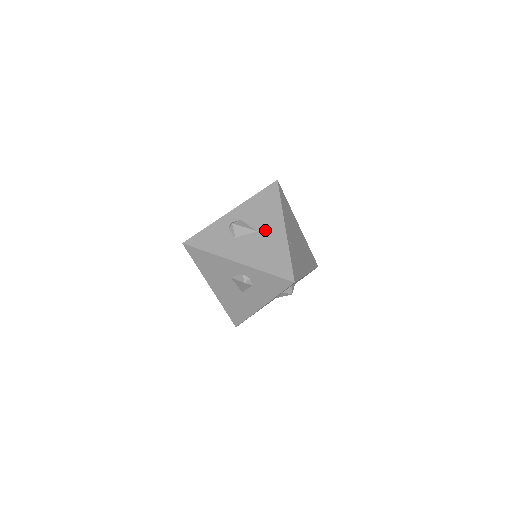
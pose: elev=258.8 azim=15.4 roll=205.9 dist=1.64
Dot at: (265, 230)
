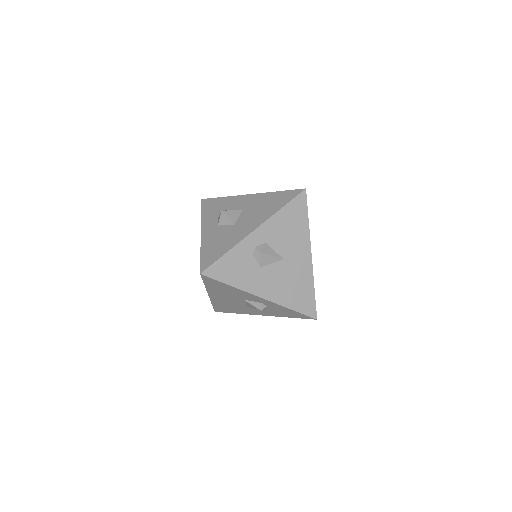
Dot at: (292, 258)
